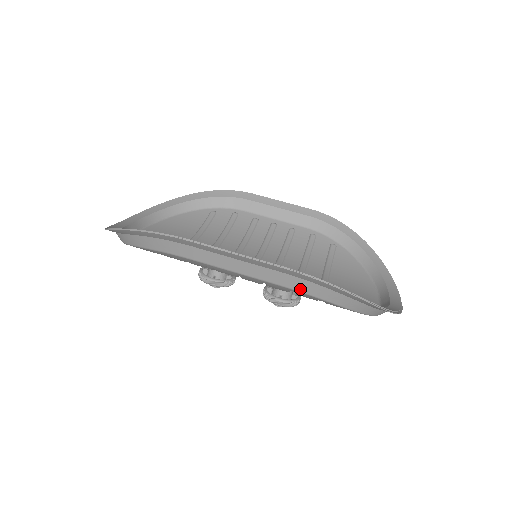
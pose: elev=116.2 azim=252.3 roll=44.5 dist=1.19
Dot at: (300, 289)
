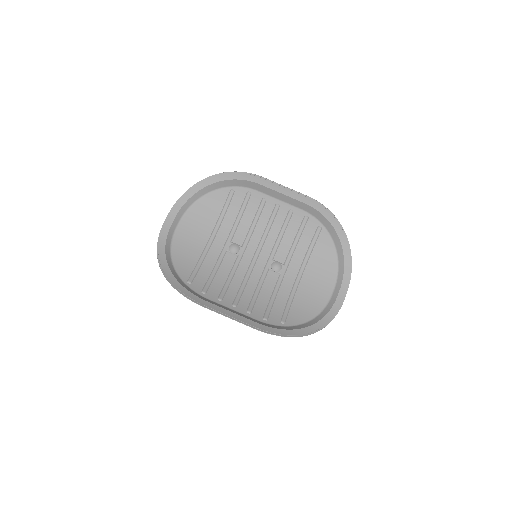
Dot at: occluded
